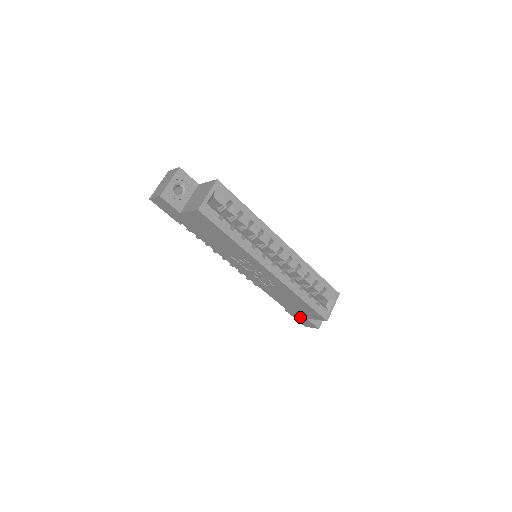
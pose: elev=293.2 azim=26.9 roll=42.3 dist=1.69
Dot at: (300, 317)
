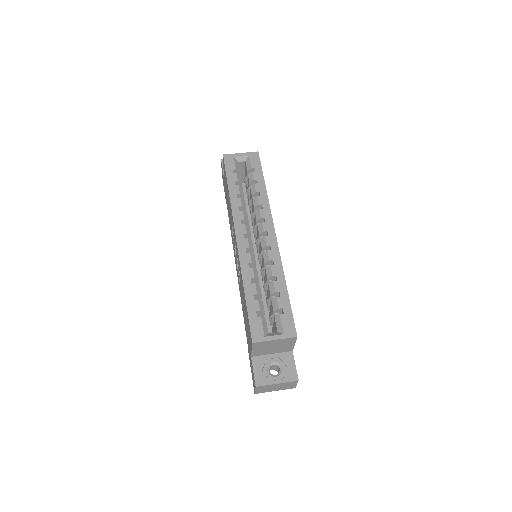
Dot at: occluded
